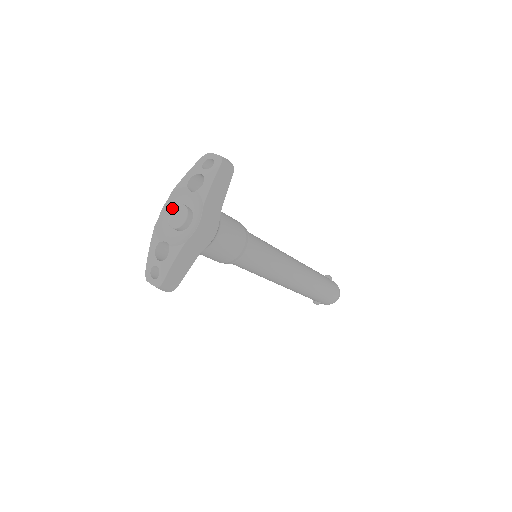
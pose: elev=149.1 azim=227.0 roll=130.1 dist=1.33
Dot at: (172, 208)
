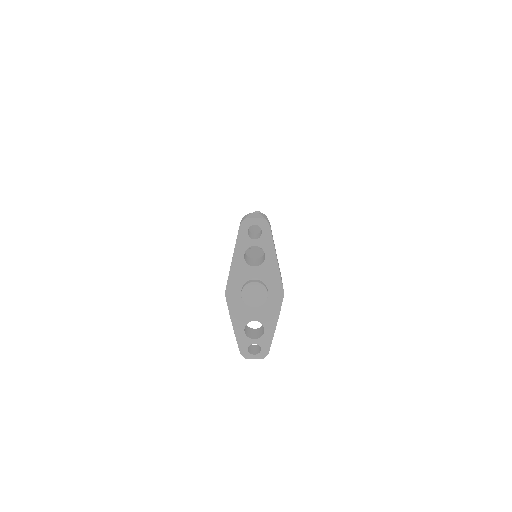
Dot at: (242, 290)
